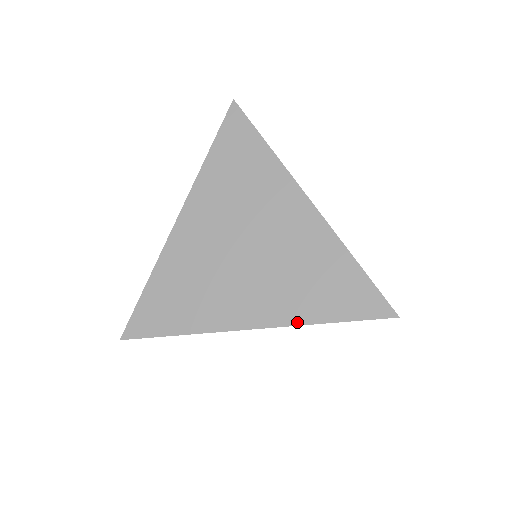
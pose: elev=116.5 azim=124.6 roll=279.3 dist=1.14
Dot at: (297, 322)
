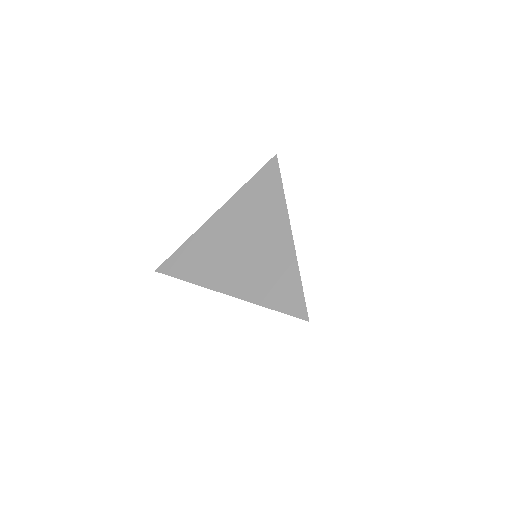
Dot at: (251, 300)
